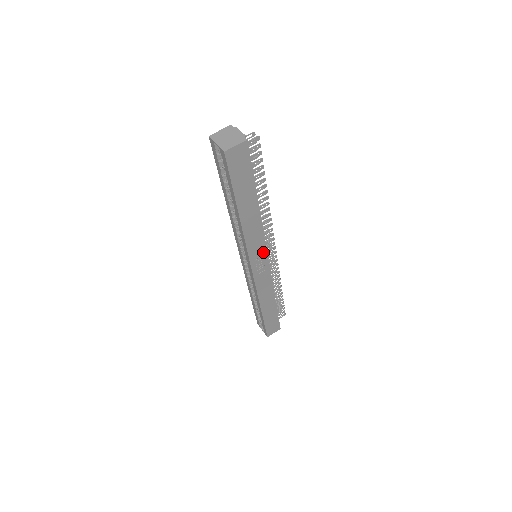
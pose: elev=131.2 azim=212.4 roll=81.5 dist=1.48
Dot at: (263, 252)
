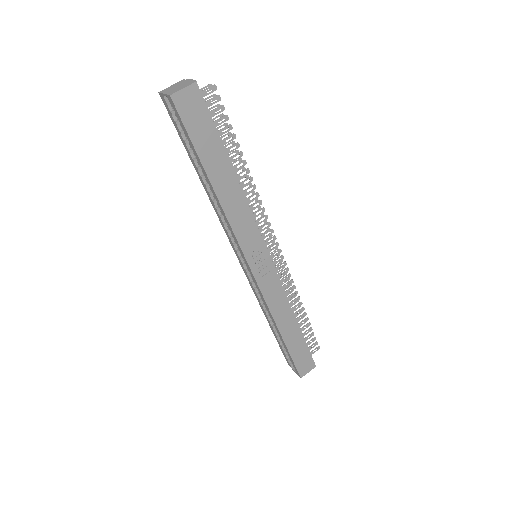
Dot at: (259, 244)
